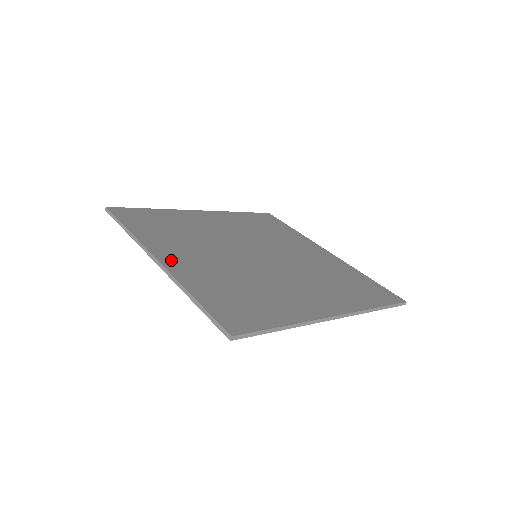
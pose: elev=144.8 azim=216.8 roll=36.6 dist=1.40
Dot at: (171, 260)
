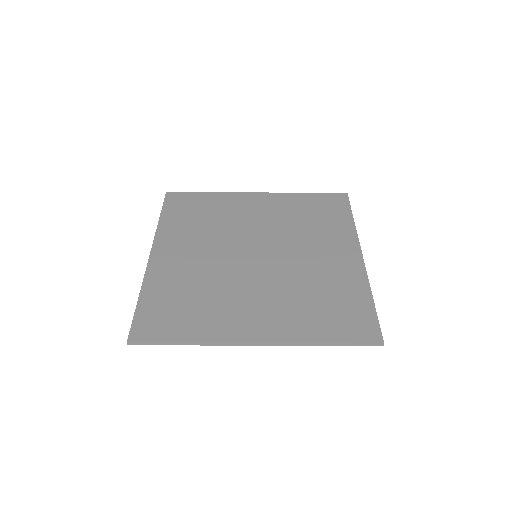
Dot at: (259, 332)
